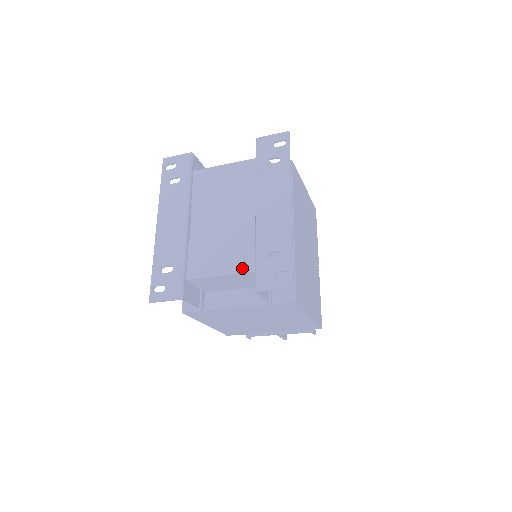
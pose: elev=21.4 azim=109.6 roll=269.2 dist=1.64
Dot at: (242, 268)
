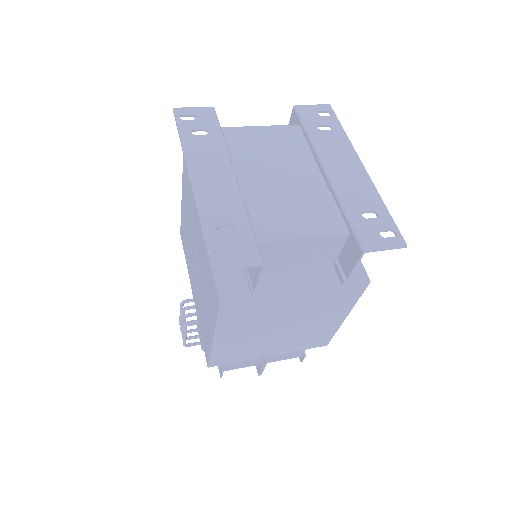
Dot at: (331, 229)
